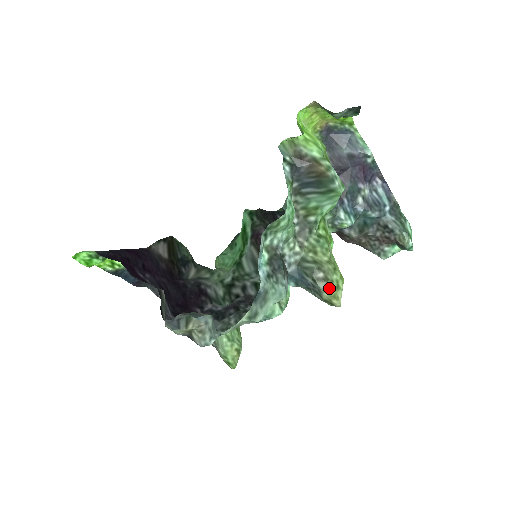
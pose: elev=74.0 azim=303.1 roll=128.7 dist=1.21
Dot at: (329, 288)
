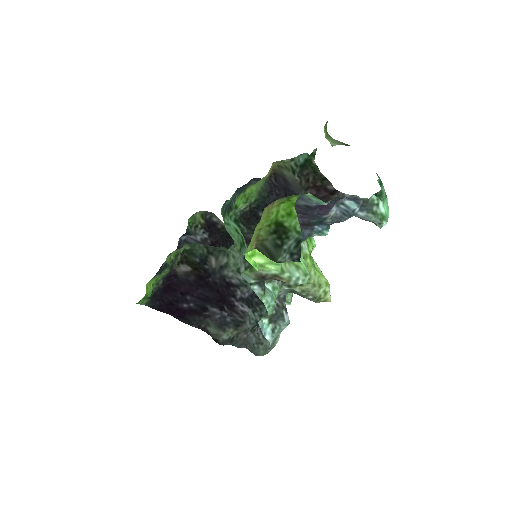
Dot at: (319, 300)
